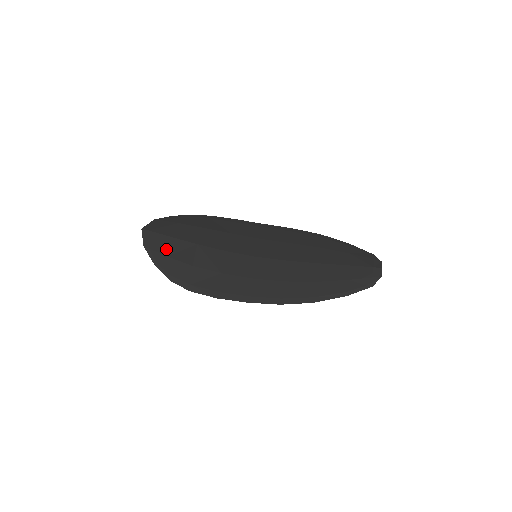
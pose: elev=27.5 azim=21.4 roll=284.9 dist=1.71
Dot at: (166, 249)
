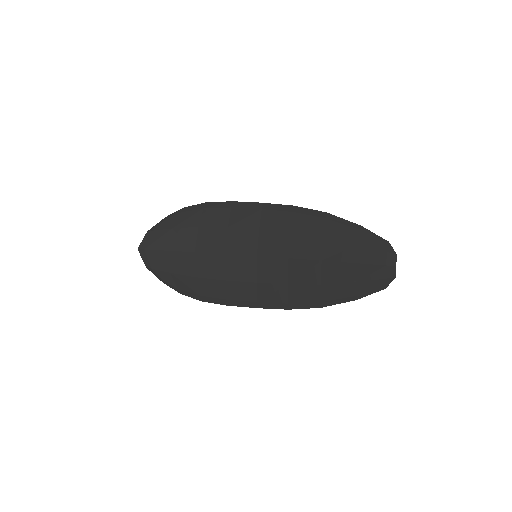
Dot at: (167, 265)
